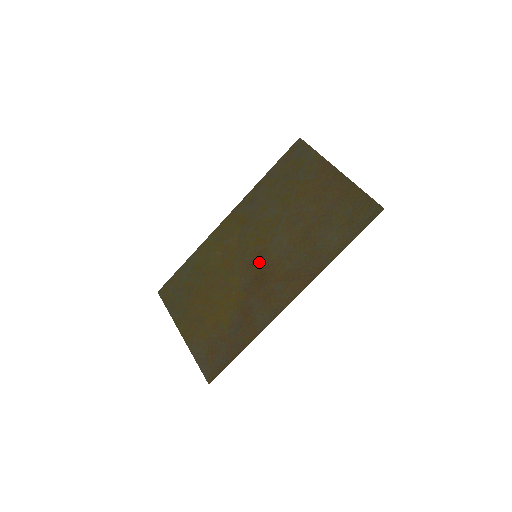
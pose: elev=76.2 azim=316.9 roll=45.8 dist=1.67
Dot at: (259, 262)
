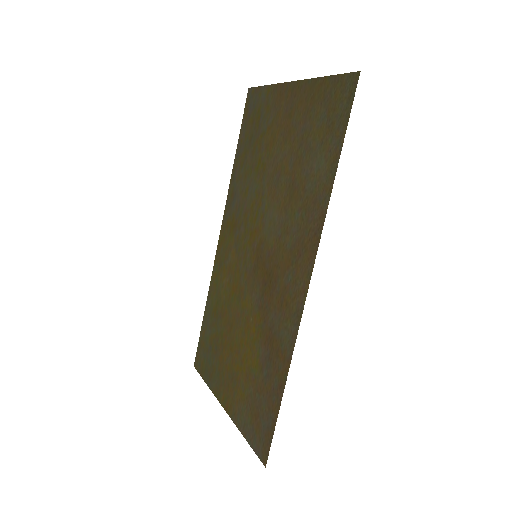
Dot at: (261, 261)
